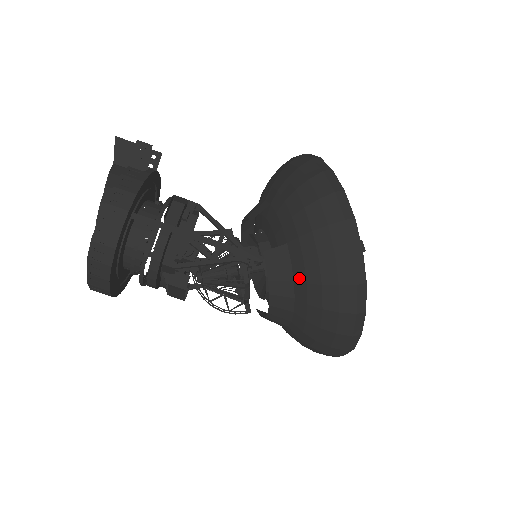
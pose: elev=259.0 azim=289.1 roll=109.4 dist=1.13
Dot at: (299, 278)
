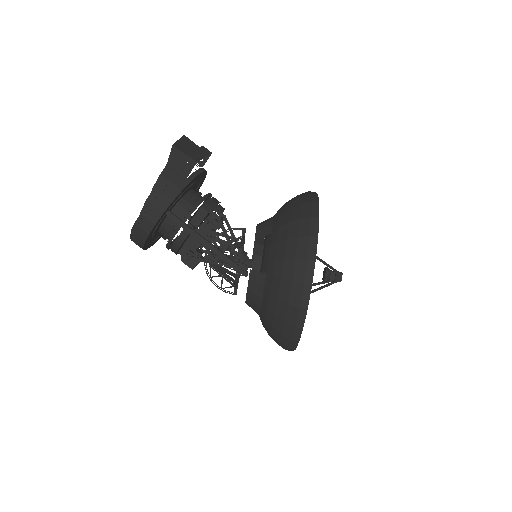
Dot at: (265, 300)
